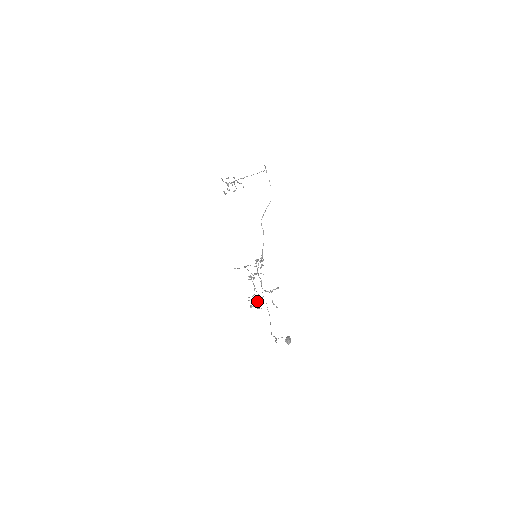
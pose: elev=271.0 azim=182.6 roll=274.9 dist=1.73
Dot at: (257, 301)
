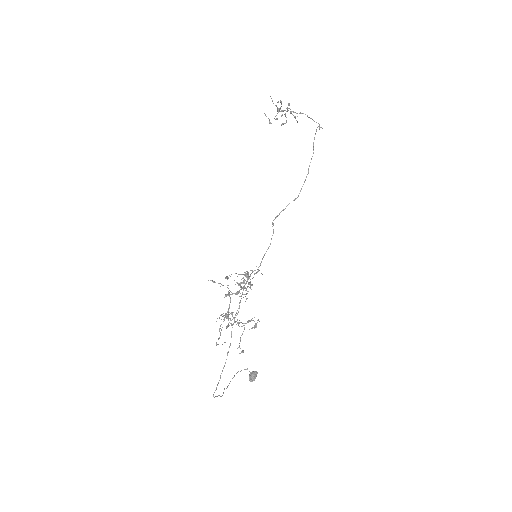
Dot at: (227, 325)
